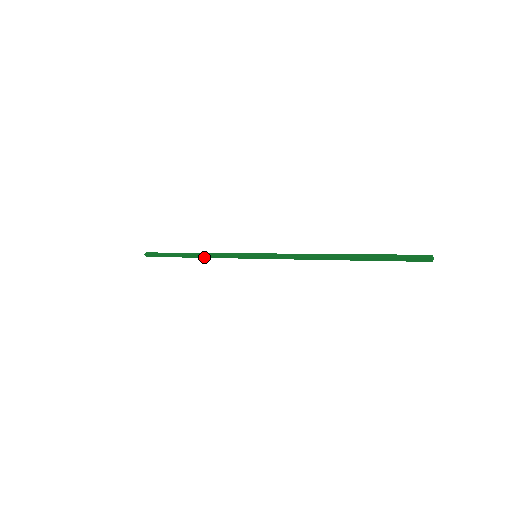
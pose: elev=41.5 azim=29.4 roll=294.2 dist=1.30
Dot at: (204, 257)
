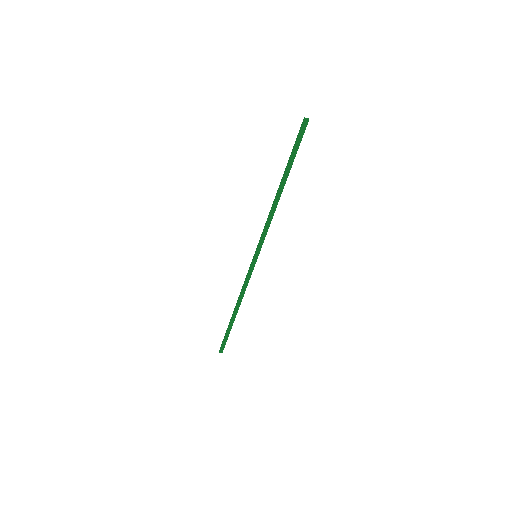
Dot at: (241, 301)
